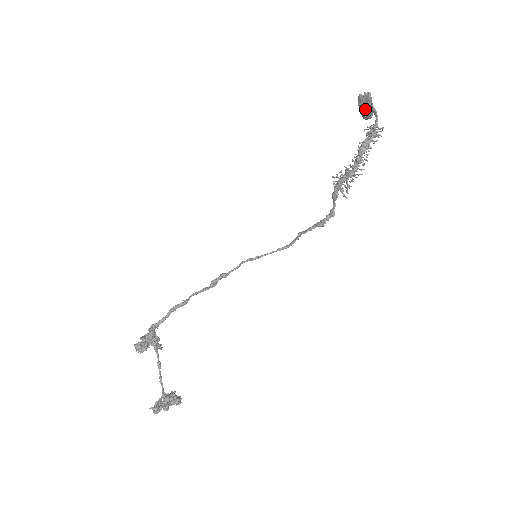
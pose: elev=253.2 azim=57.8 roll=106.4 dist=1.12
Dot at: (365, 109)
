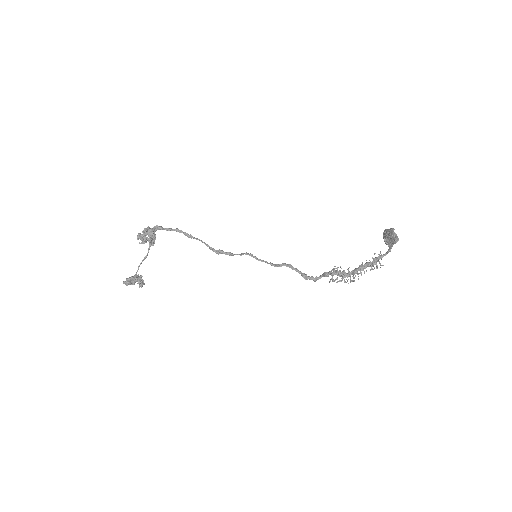
Dot at: (388, 240)
